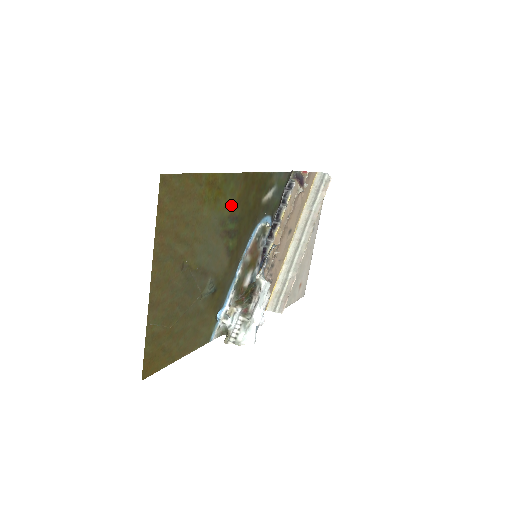
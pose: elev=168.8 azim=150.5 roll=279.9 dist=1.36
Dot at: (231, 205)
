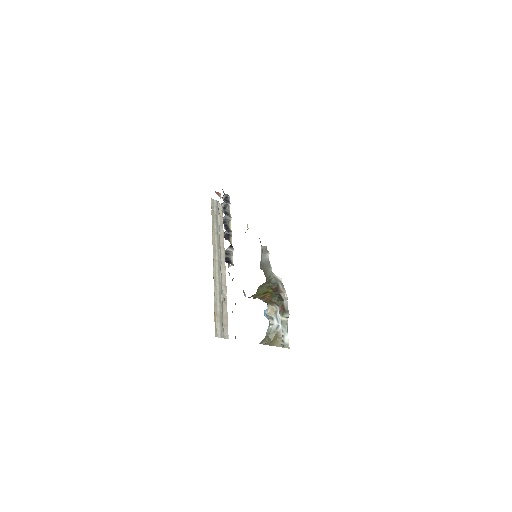
Dot at: occluded
